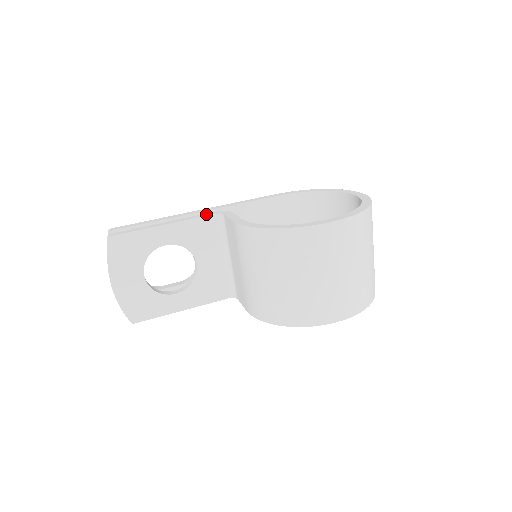
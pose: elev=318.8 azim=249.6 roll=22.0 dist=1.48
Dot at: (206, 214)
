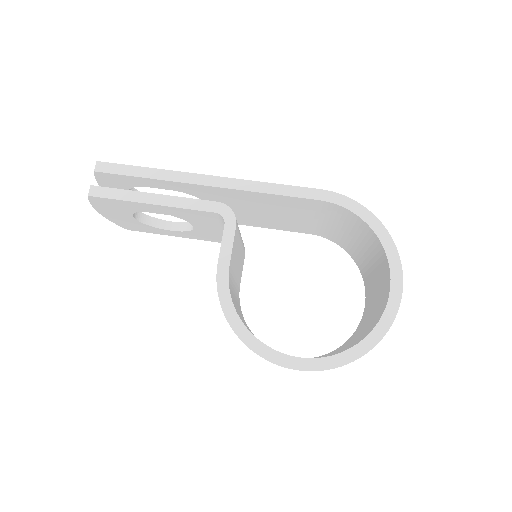
Dot at: (208, 205)
